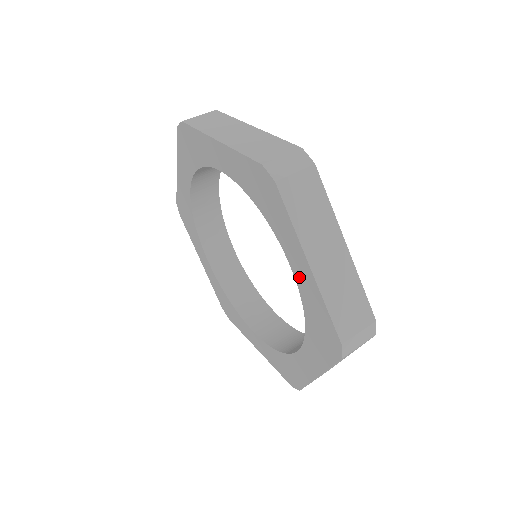
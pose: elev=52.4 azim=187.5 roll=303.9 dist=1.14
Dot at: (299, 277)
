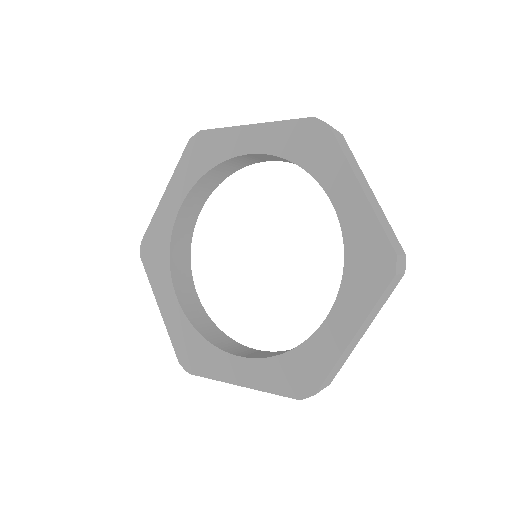
Dot at: (327, 331)
